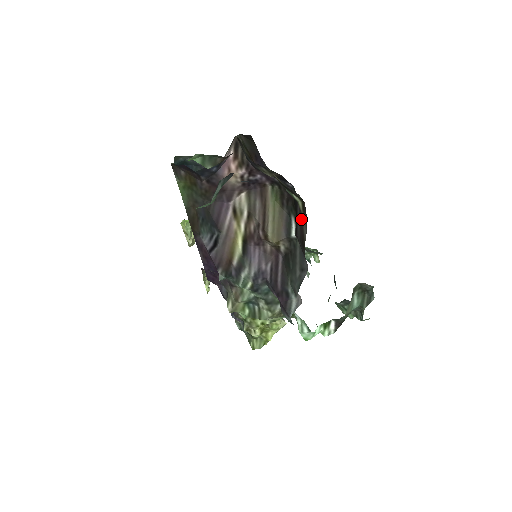
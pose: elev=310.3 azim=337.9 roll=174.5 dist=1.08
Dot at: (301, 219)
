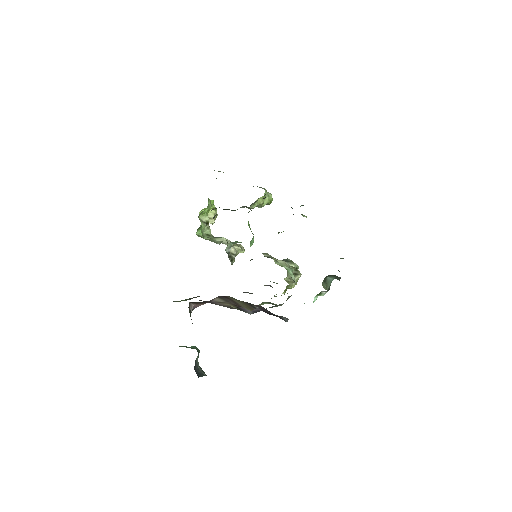
Dot at: occluded
